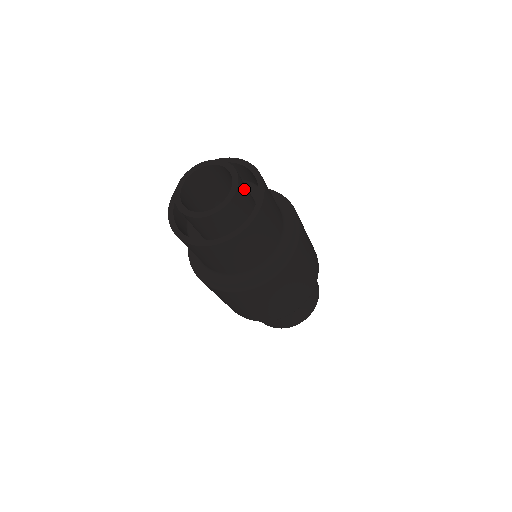
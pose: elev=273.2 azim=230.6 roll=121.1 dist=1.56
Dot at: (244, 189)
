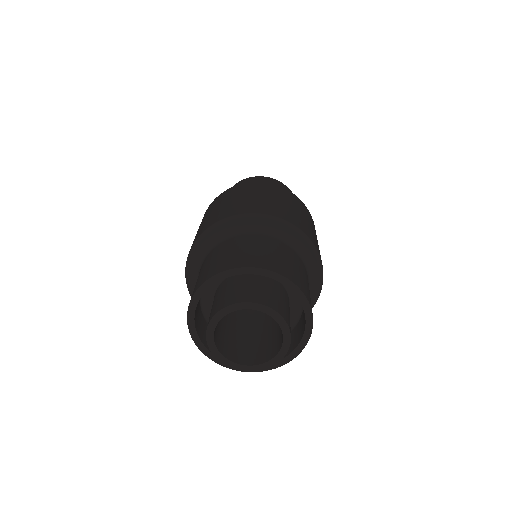
Dot at: occluded
